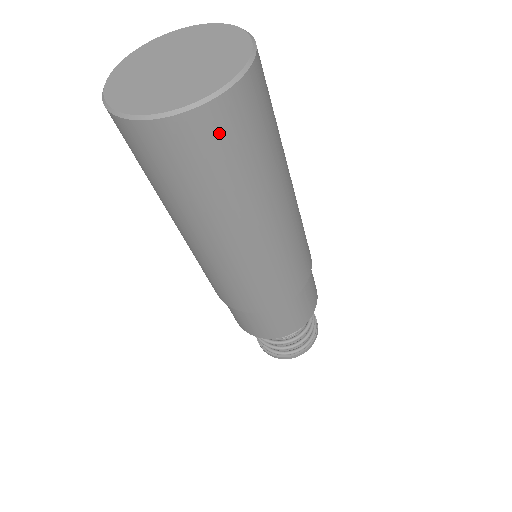
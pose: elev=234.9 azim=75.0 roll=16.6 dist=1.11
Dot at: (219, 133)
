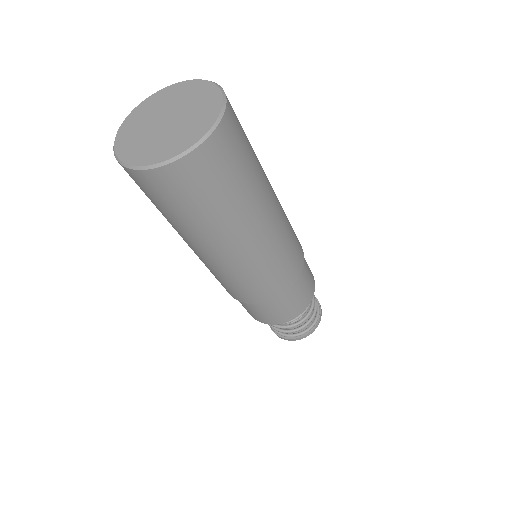
Dot at: (210, 167)
